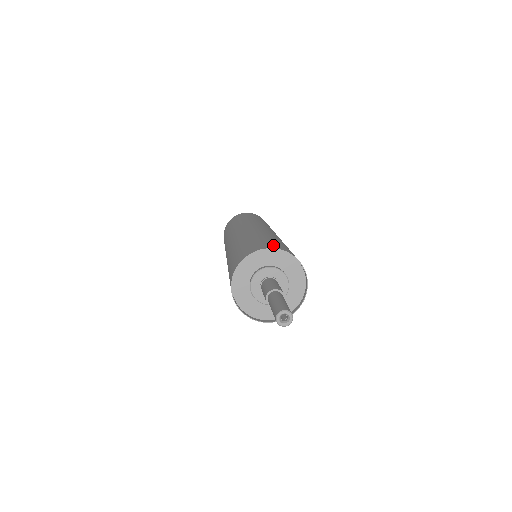
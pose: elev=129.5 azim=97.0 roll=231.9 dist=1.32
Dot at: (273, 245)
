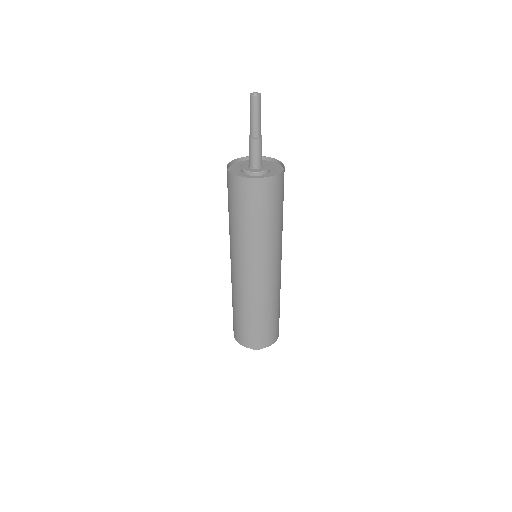
Dot at: occluded
